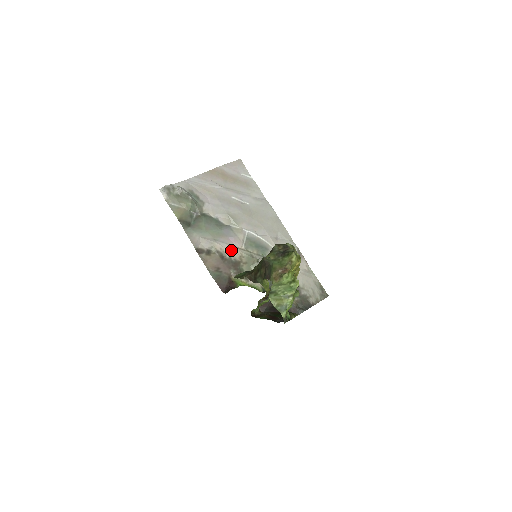
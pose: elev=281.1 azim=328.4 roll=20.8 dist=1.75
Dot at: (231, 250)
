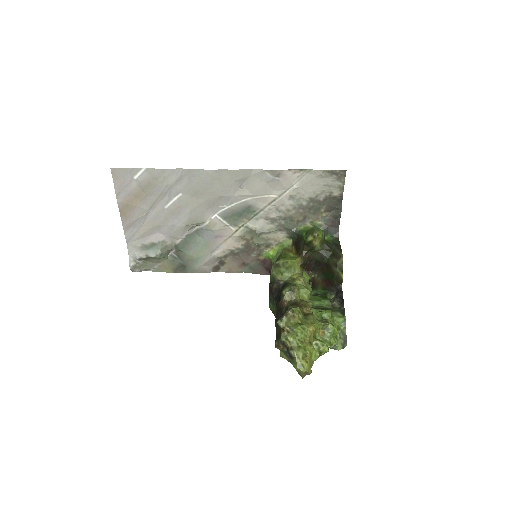
Dot at: (230, 244)
